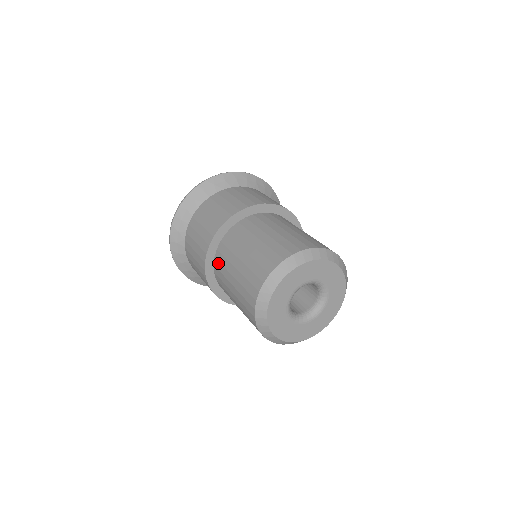
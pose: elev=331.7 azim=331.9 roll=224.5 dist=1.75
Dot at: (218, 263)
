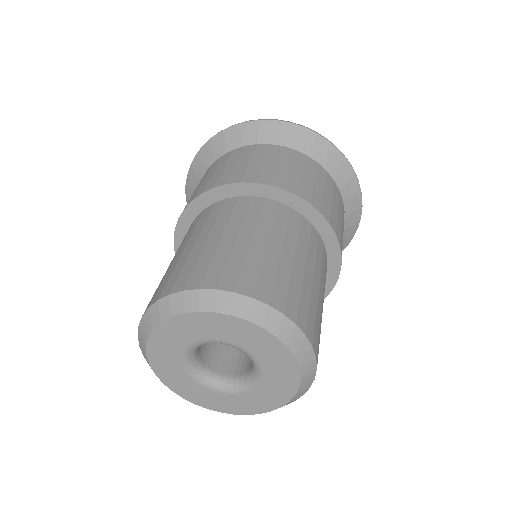
Dot at: occluded
